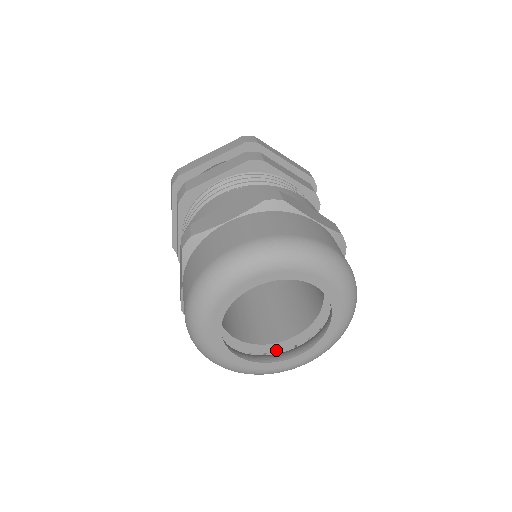
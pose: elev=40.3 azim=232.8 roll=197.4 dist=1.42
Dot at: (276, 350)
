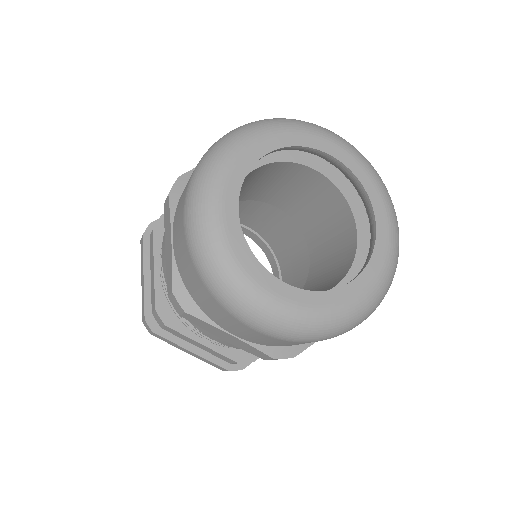
Dot at: occluded
